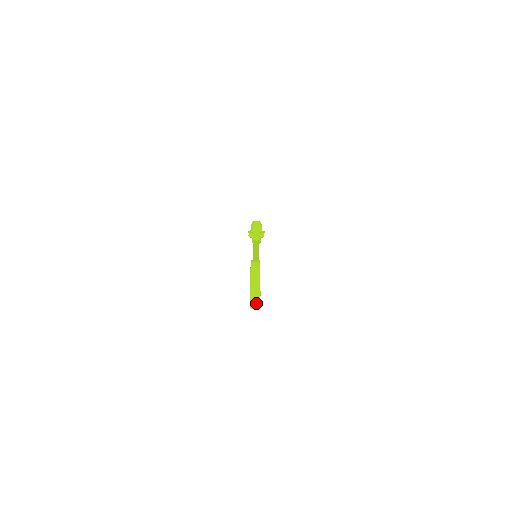
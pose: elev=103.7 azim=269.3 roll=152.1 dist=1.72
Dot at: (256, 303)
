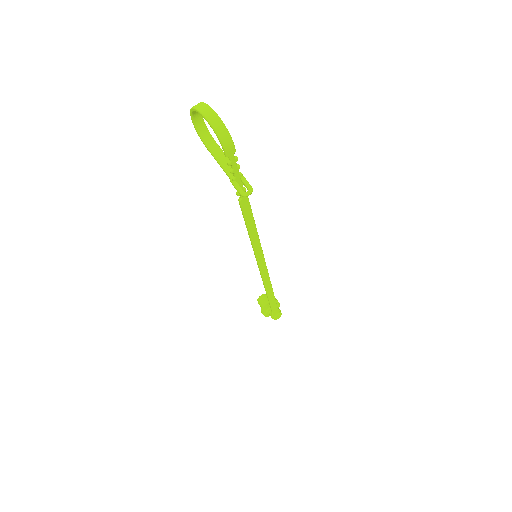
Dot at: (217, 121)
